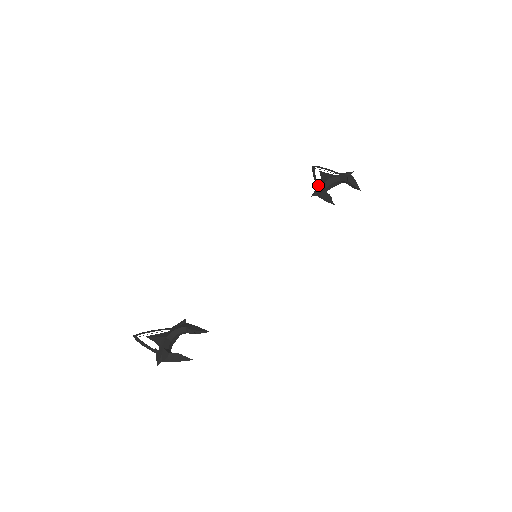
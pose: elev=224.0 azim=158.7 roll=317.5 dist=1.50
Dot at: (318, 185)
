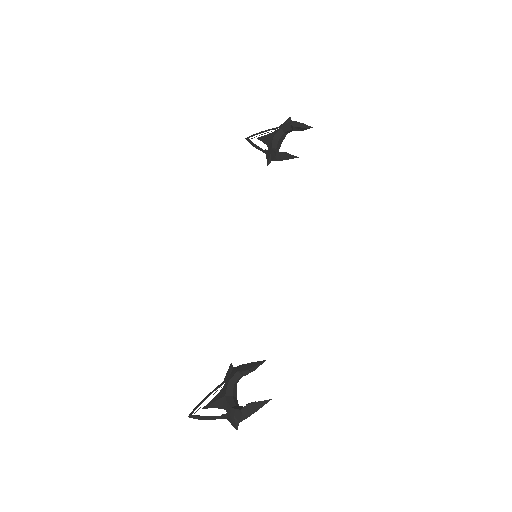
Dot at: (266, 151)
